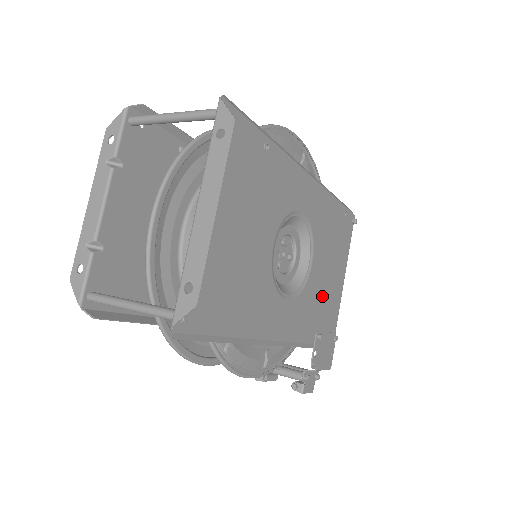
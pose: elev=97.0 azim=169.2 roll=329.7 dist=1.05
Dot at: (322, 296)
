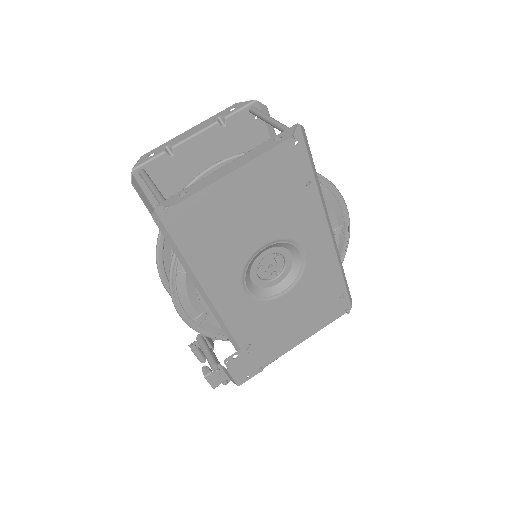
Dot at: (275, 326)
